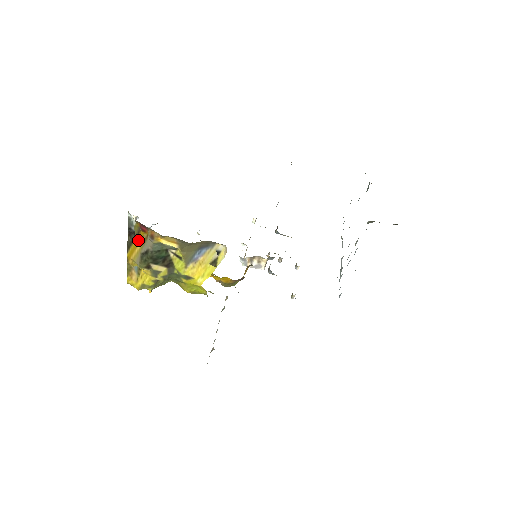
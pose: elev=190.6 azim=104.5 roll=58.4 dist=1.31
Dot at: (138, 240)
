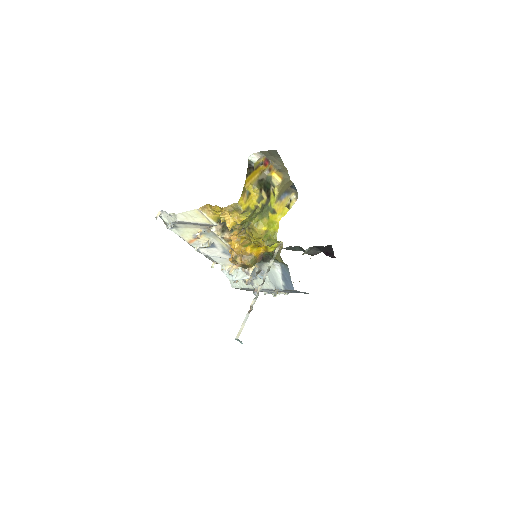
Dot at: (255, 172)
